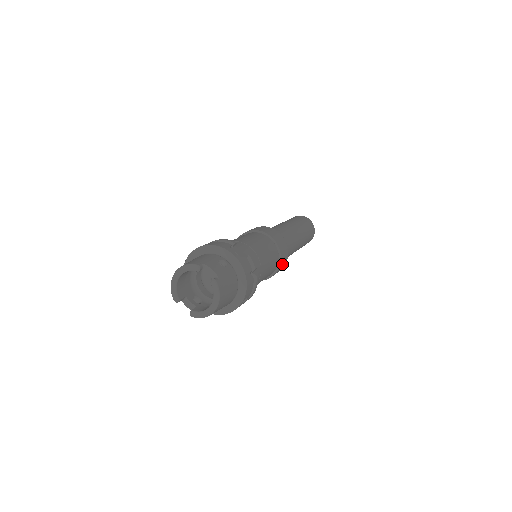
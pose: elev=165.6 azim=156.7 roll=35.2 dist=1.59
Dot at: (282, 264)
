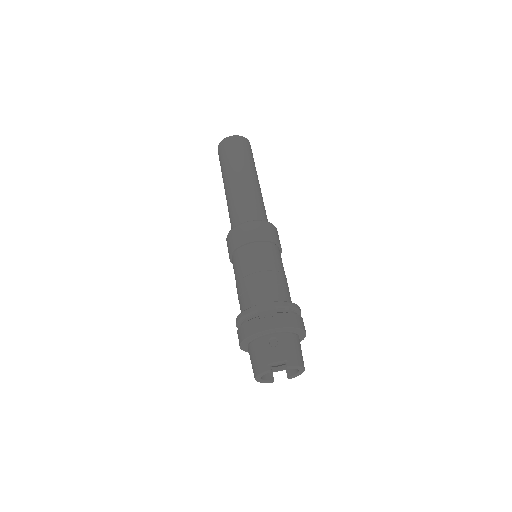
Dot at: (278, 239)
